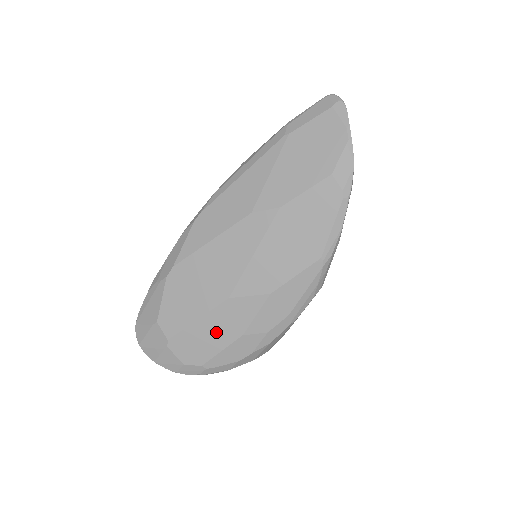
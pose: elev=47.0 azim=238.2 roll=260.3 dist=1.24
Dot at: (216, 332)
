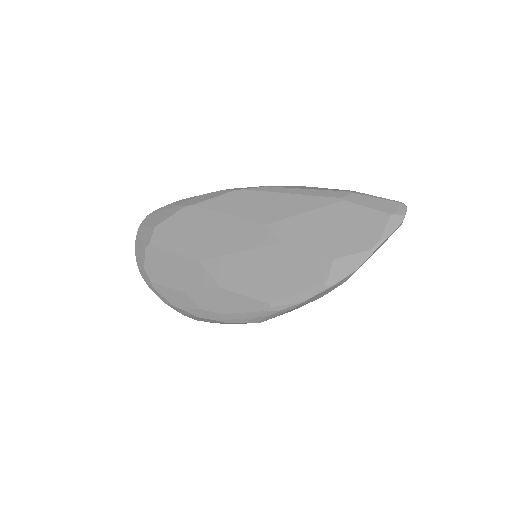
Dot at: (175, 272)
